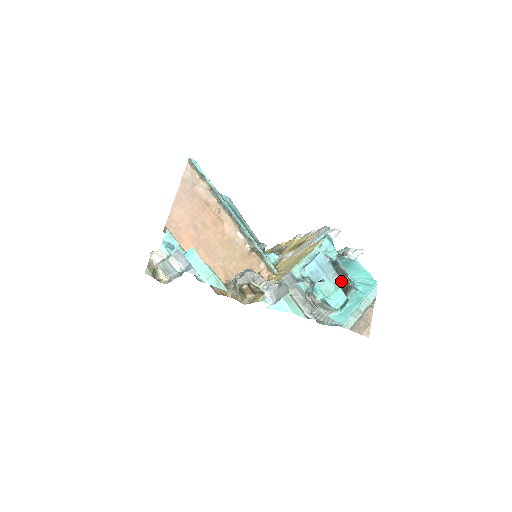
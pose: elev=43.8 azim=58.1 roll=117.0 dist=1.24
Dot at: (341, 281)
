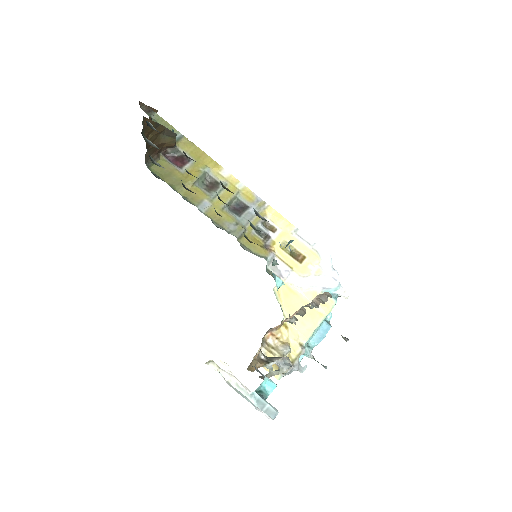
Dot at: occluded
